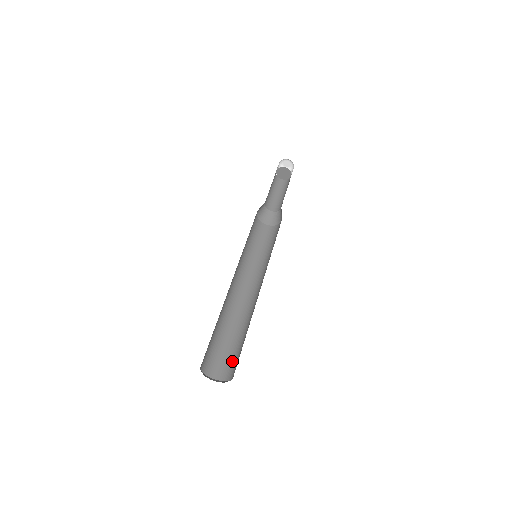
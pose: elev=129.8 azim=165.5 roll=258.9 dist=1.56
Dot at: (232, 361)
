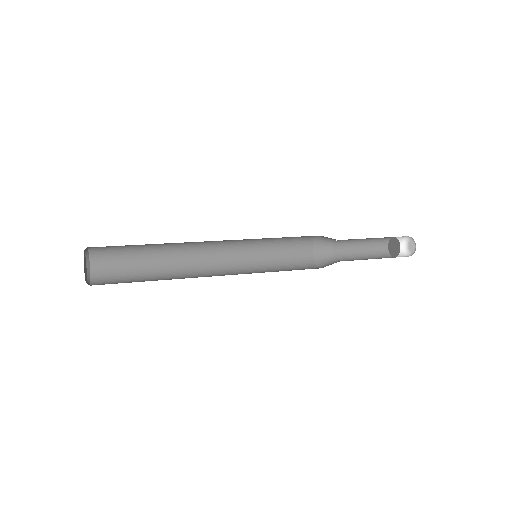
Dot at: occluded
